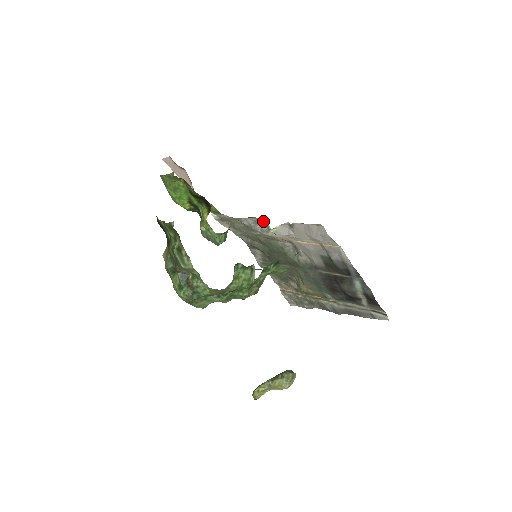
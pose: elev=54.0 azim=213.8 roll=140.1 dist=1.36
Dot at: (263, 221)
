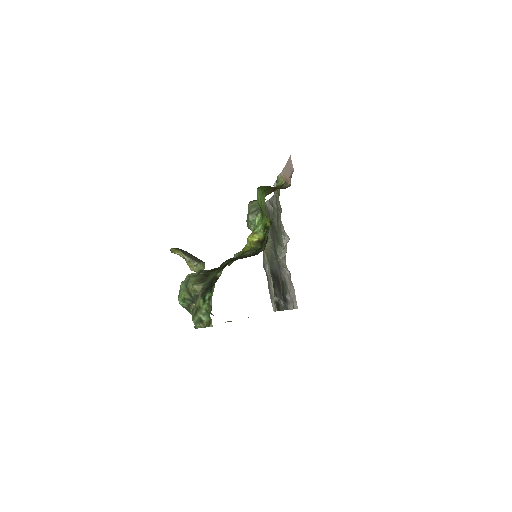
Dot at: (286, 247)
